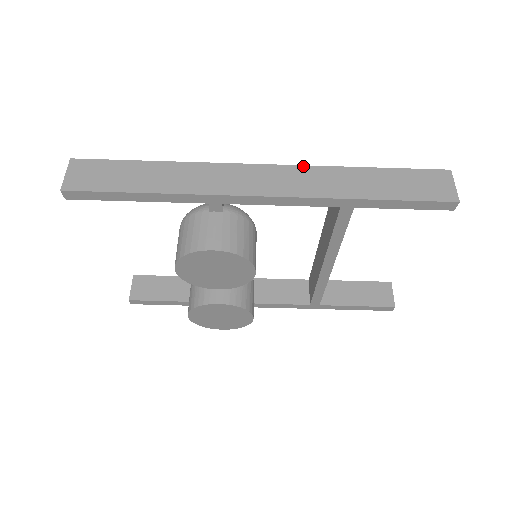
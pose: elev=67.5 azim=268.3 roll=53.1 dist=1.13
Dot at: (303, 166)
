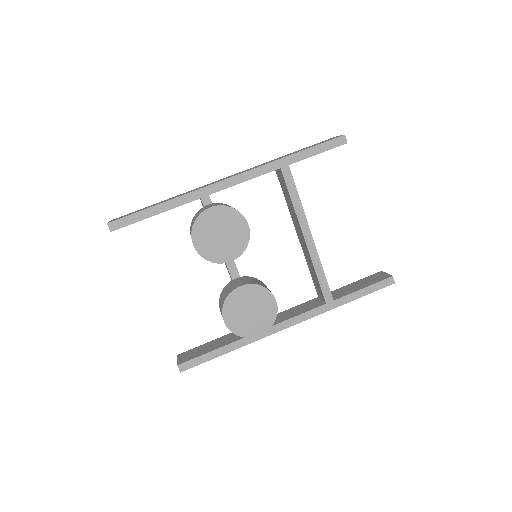
Dot at: occluded
